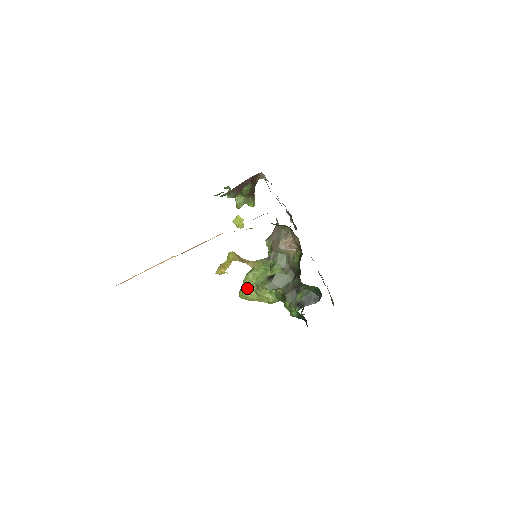
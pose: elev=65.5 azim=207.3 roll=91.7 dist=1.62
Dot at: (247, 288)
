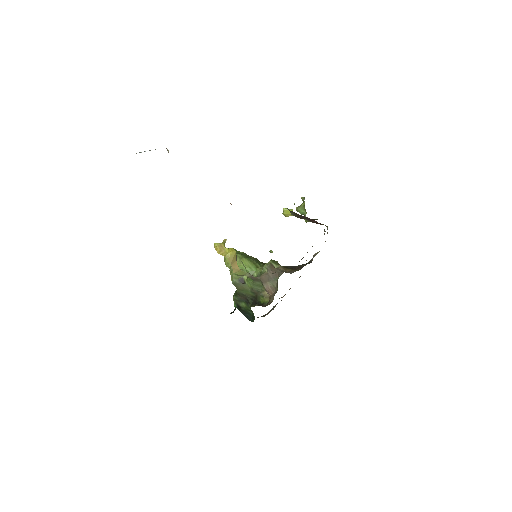
Dot at: occluded
